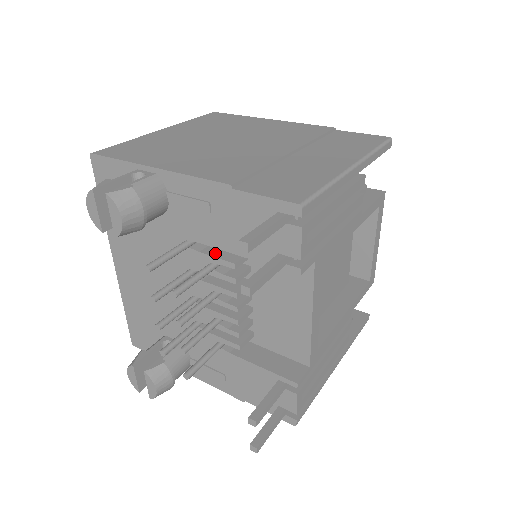
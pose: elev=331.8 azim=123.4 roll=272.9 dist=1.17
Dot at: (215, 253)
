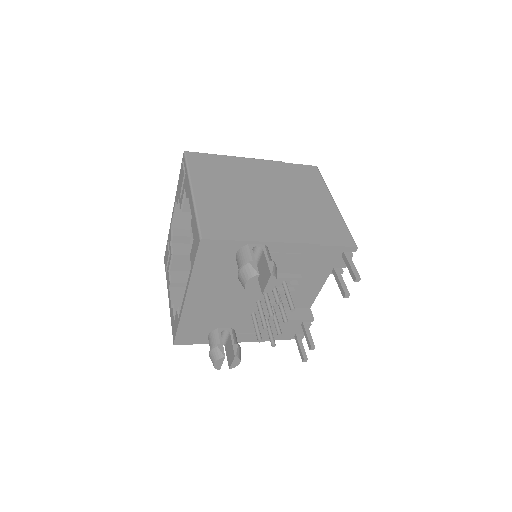
Dot at: (285, 275)
